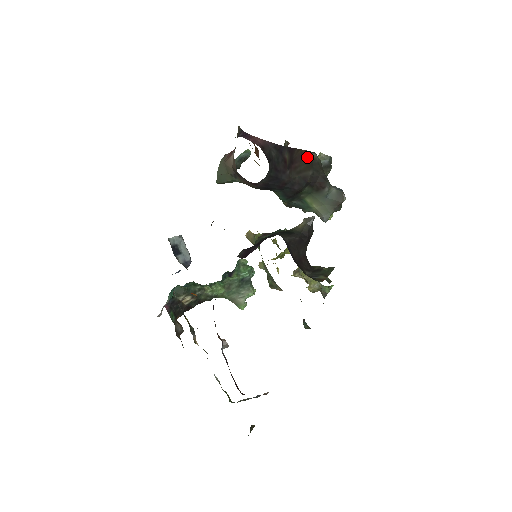
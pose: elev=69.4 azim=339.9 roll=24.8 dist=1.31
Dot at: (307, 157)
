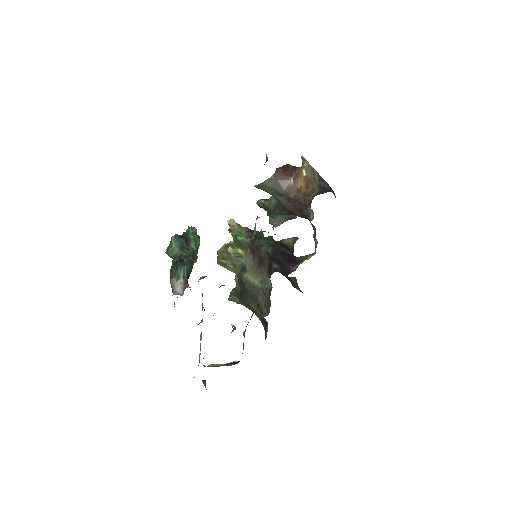
Dot at: occluded
